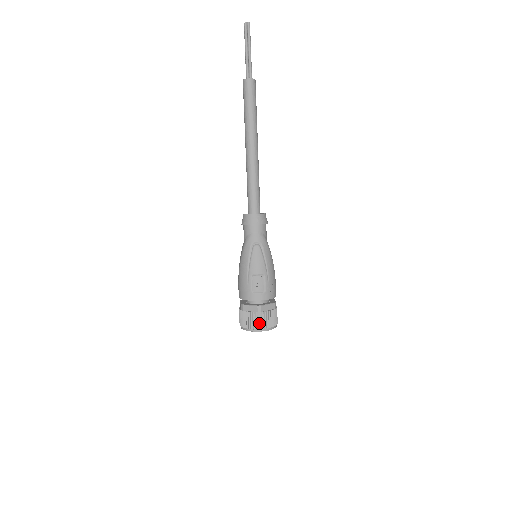
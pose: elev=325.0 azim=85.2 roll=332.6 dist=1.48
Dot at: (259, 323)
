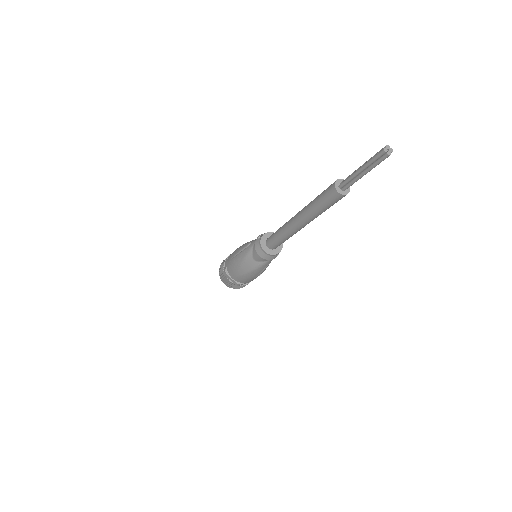
Dot at: occluded
